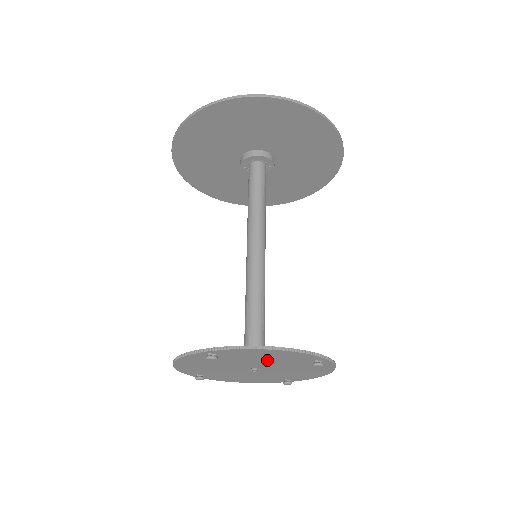
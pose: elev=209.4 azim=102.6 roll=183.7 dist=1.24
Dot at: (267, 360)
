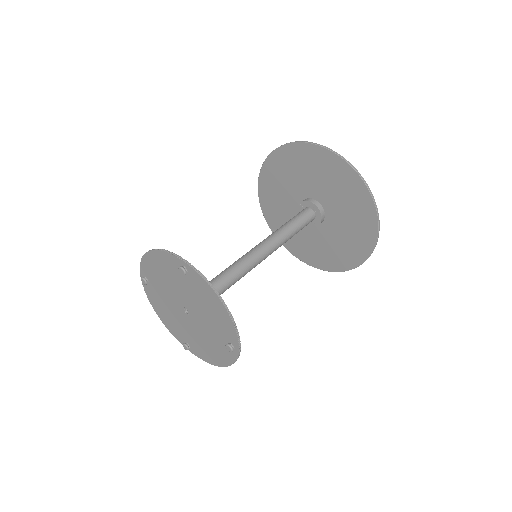
Dot at: (206, 311)
